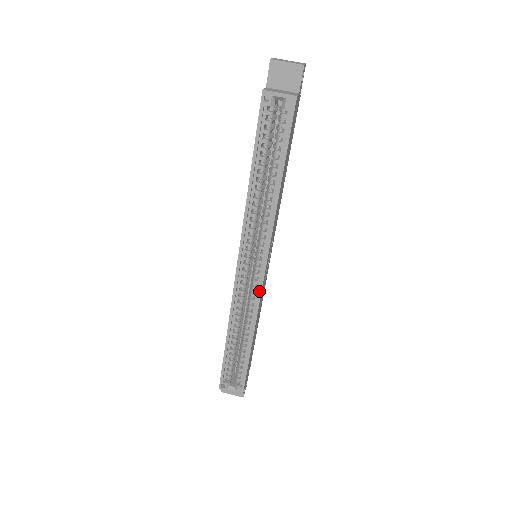
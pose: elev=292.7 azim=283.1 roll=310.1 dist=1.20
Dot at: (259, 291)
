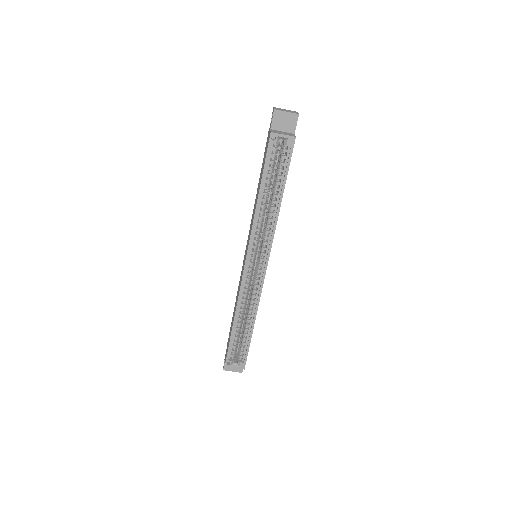
Dot at: (262, 283)
